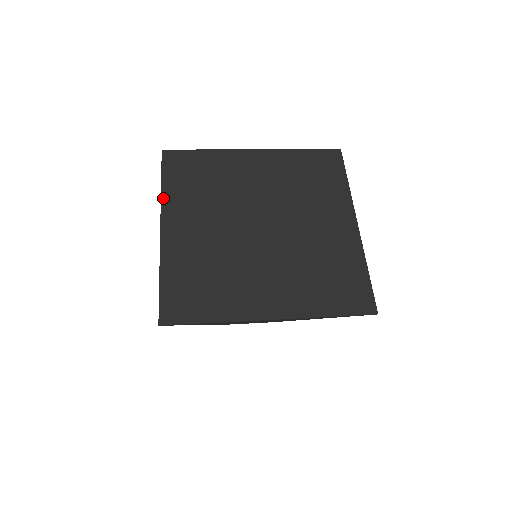
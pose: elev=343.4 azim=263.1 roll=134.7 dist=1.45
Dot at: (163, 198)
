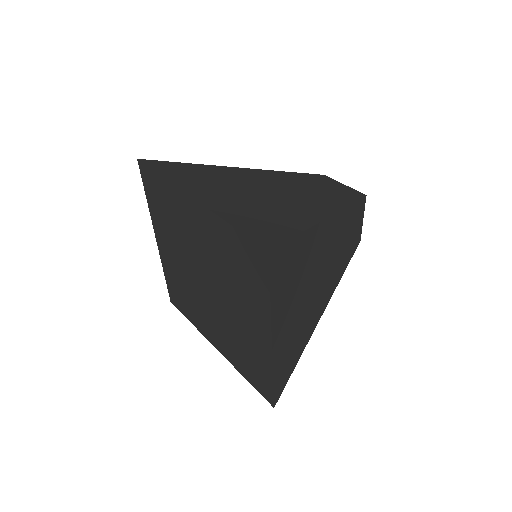
Dot at: (151, 214)
